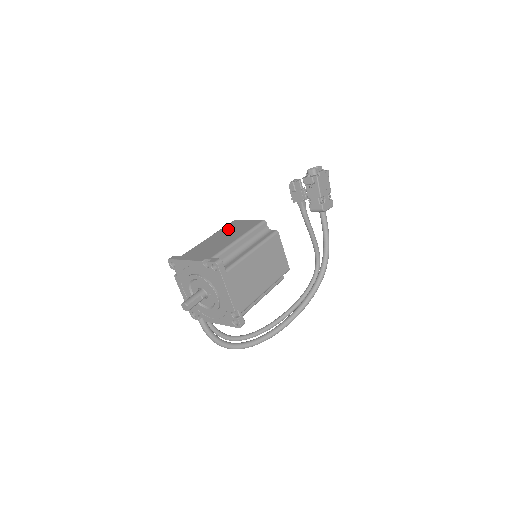
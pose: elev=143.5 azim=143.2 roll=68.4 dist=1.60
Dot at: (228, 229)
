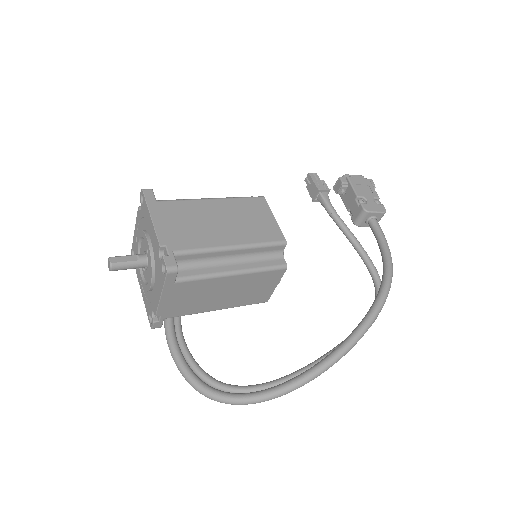
Dot at: occluded
